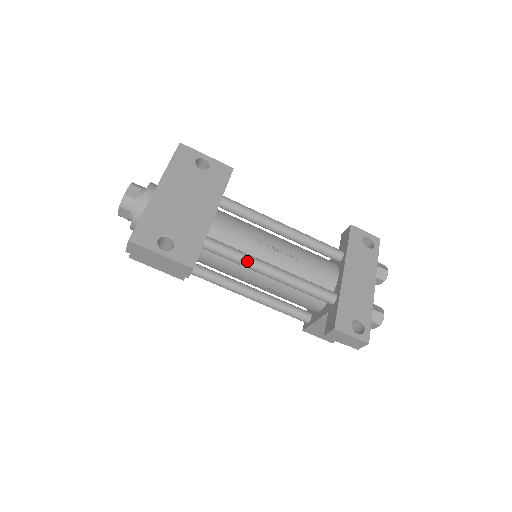
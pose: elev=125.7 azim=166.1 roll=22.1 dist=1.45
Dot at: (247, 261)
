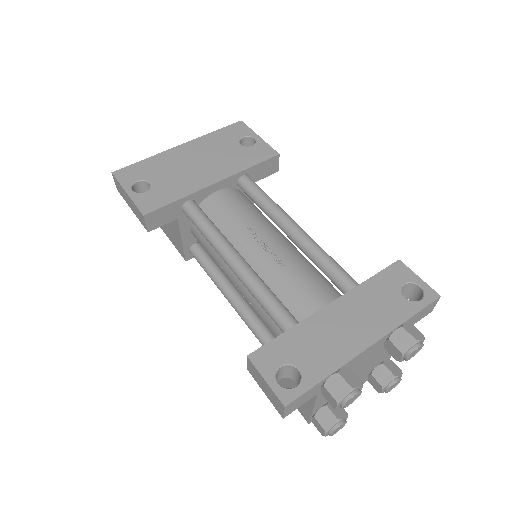
Dot at: (213, 238)
